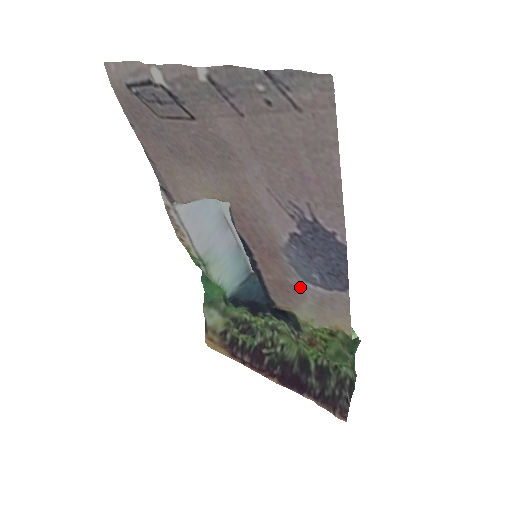
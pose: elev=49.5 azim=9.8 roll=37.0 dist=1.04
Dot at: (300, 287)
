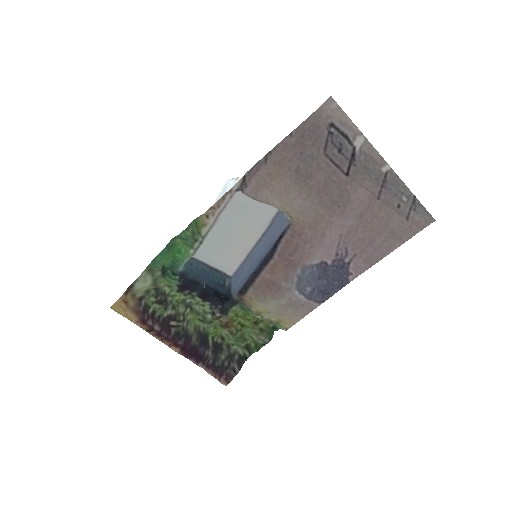
Dot at: (287, 291)
